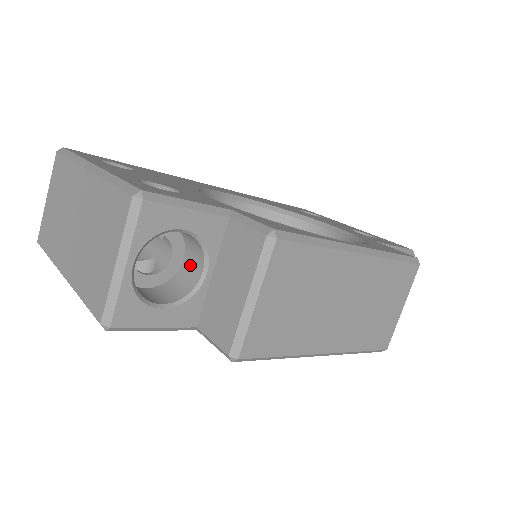
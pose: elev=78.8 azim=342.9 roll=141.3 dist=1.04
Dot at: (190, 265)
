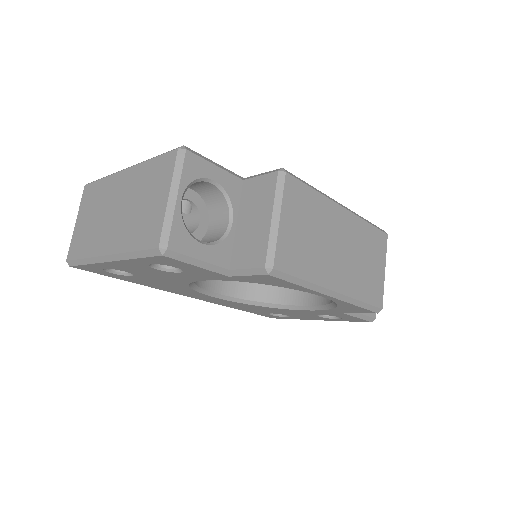
Dot at: (216, 225)
